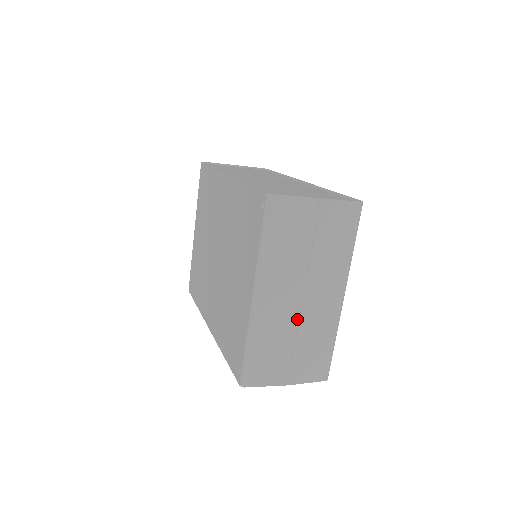
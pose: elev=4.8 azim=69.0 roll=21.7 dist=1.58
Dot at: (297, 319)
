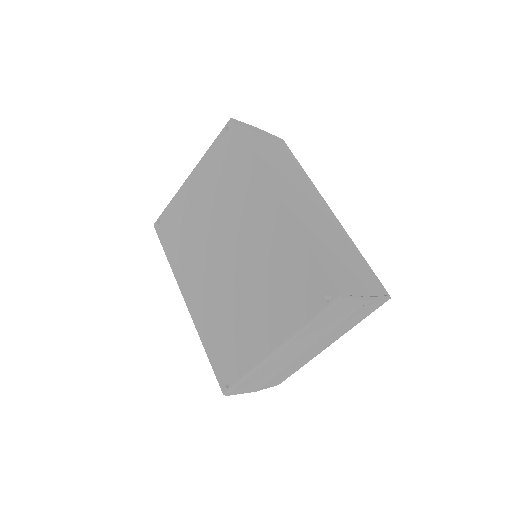
Dot at: (292, 361)
